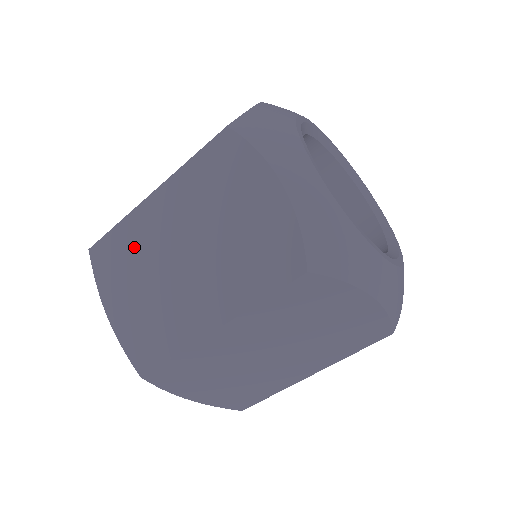
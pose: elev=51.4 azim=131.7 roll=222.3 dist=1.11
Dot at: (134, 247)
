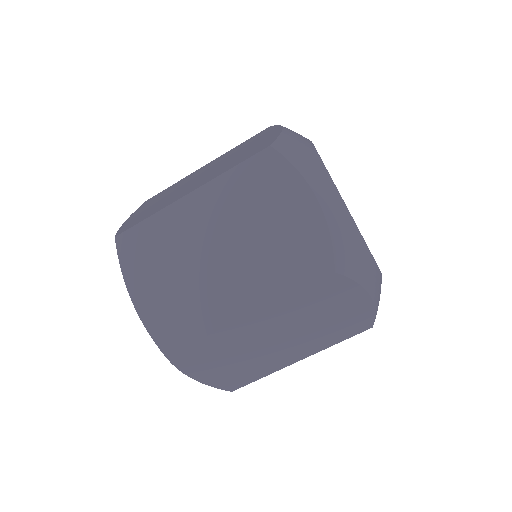
Dot at: occluded
